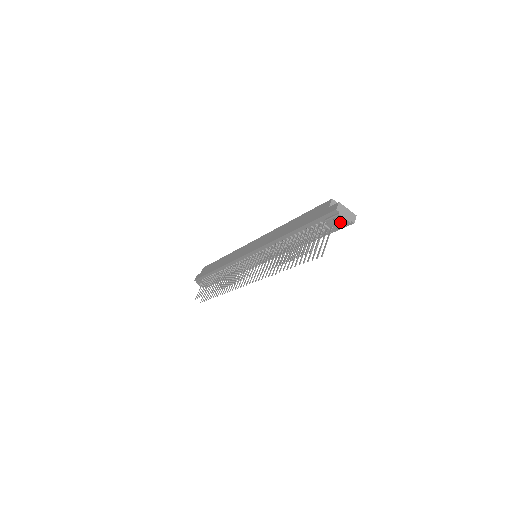
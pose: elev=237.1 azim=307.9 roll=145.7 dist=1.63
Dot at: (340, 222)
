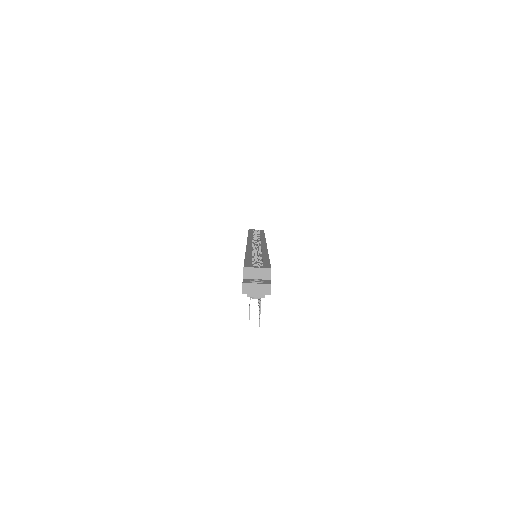
Dot at: occluded
